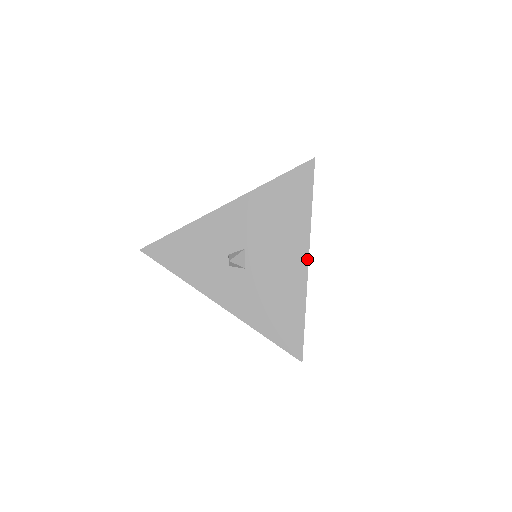
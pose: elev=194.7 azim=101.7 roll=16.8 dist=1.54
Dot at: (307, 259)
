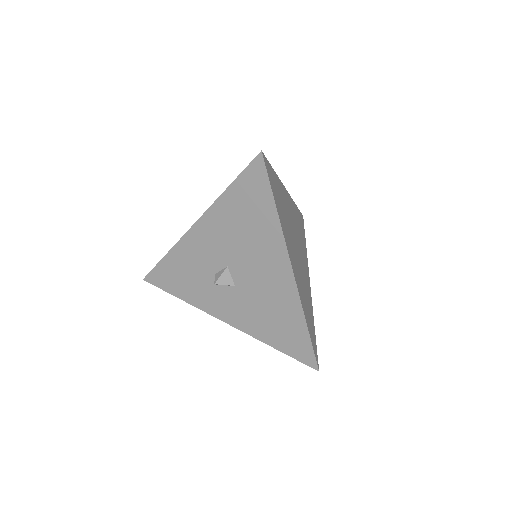
Dot at: (290, 269)
